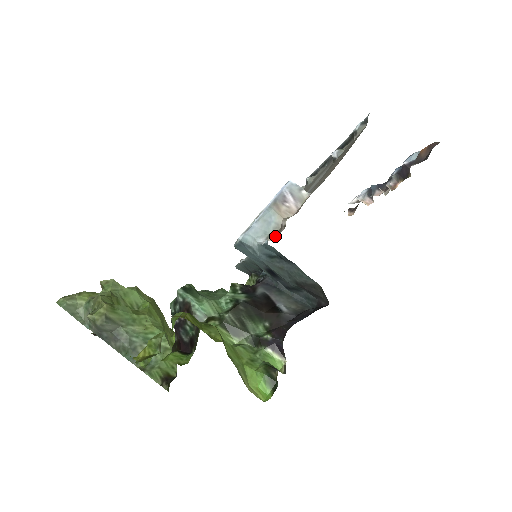
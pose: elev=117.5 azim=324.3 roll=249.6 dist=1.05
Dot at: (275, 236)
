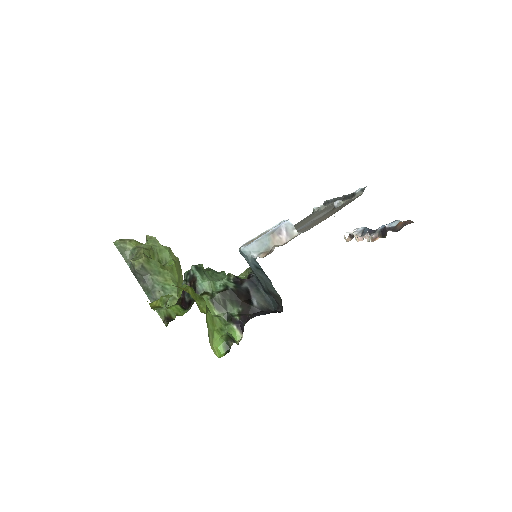
Dot at: (265, 255)
